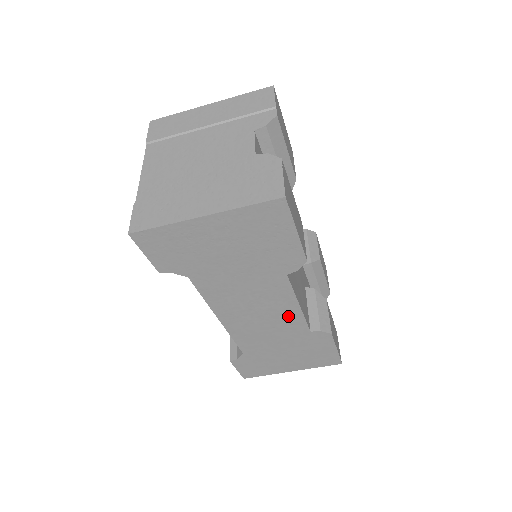
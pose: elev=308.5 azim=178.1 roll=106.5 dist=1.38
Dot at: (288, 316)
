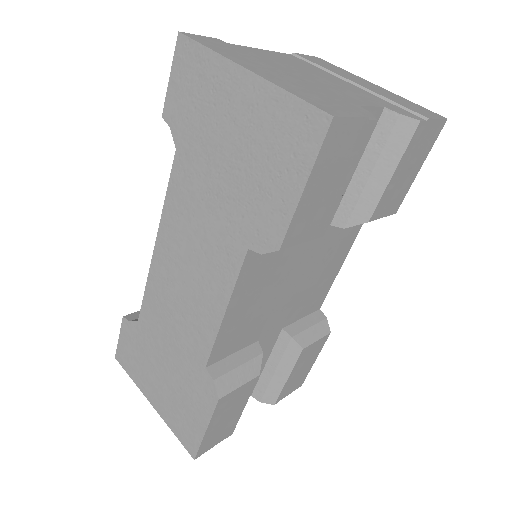
Dot at: (205, 316)
